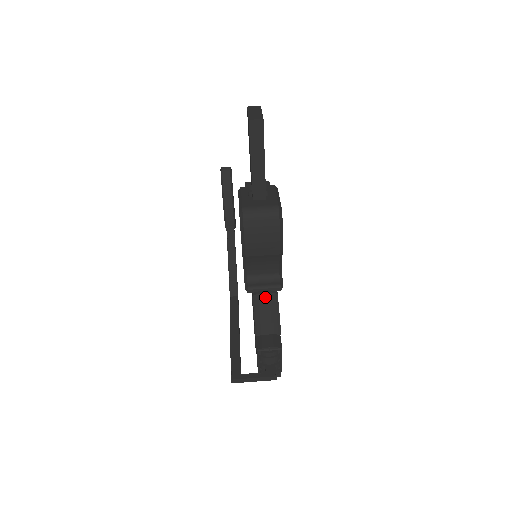
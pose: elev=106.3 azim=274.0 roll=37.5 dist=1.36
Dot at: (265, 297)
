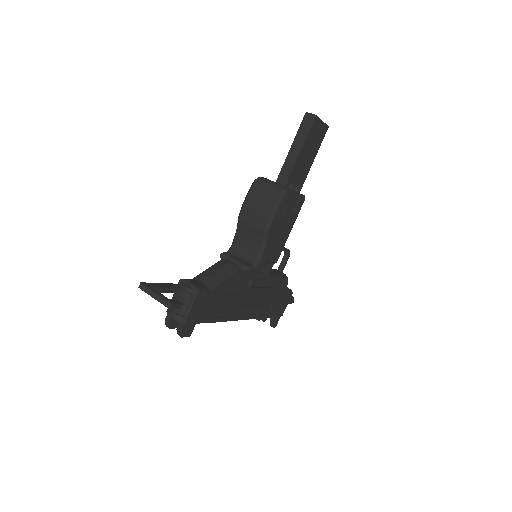
Dot at: (228, 264)
